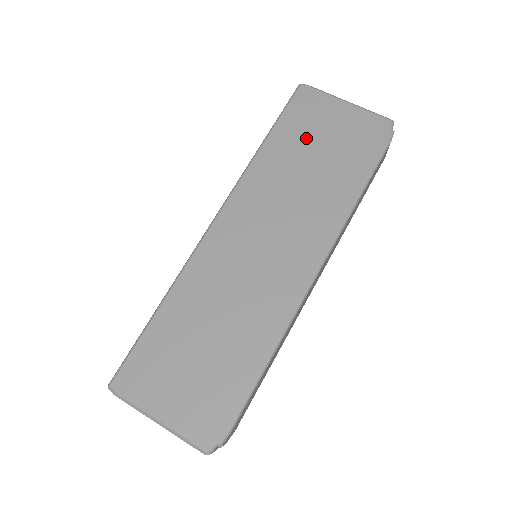
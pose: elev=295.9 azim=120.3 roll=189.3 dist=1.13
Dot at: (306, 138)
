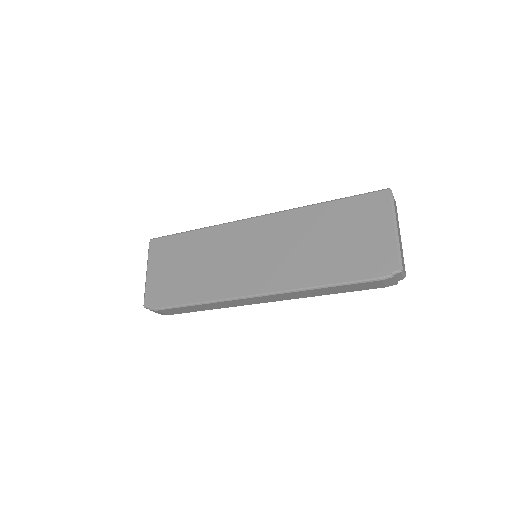
Dot at: (345, 224)
